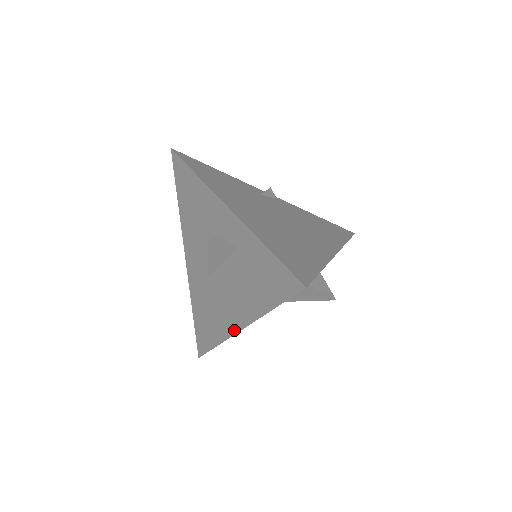
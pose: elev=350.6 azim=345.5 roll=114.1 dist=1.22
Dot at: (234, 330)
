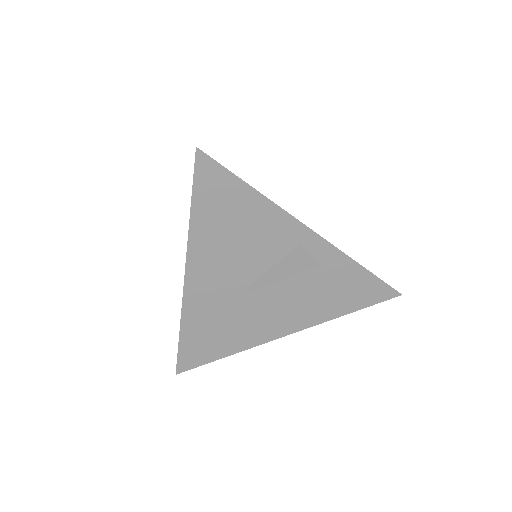
Dot at: (275, 337)
